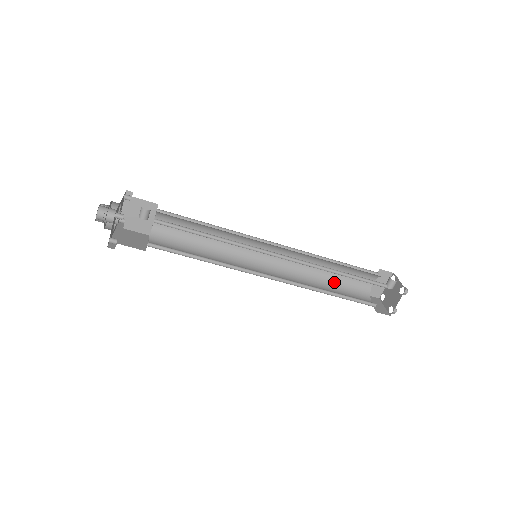
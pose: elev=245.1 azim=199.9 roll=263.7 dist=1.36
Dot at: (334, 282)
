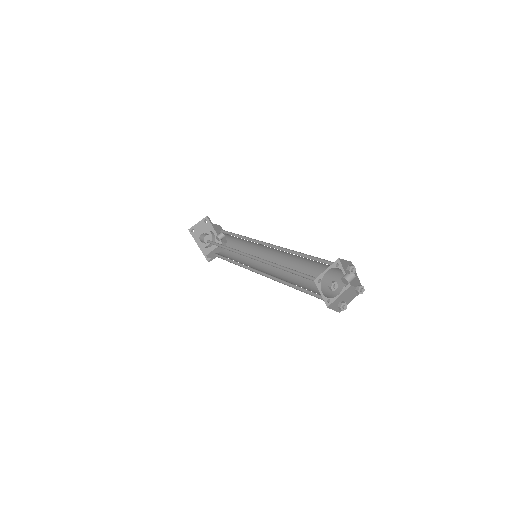
Dot at: (302, 287)
